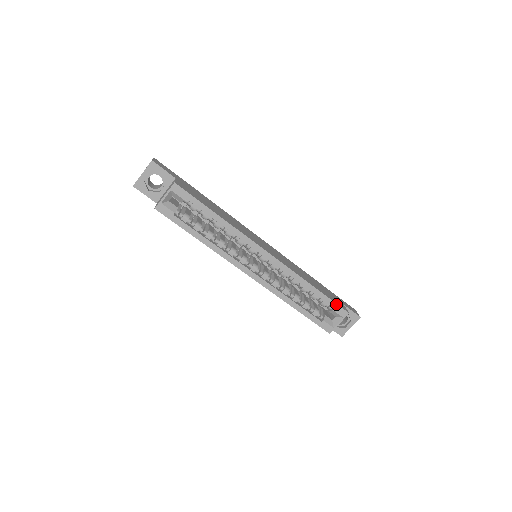
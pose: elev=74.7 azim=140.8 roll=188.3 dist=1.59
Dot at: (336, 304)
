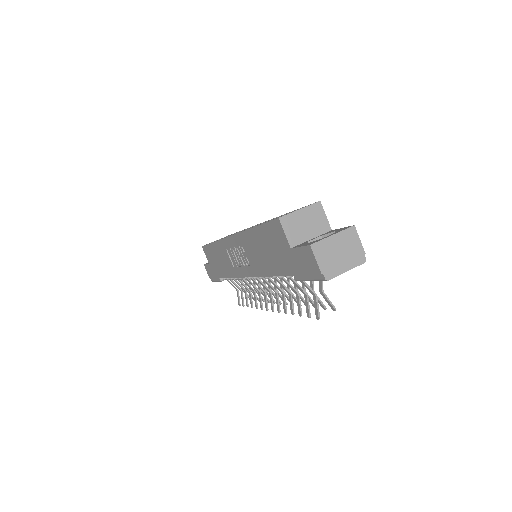
Dot at: occluded
